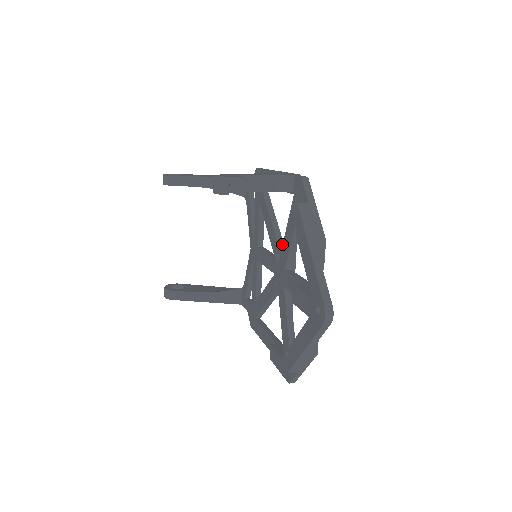
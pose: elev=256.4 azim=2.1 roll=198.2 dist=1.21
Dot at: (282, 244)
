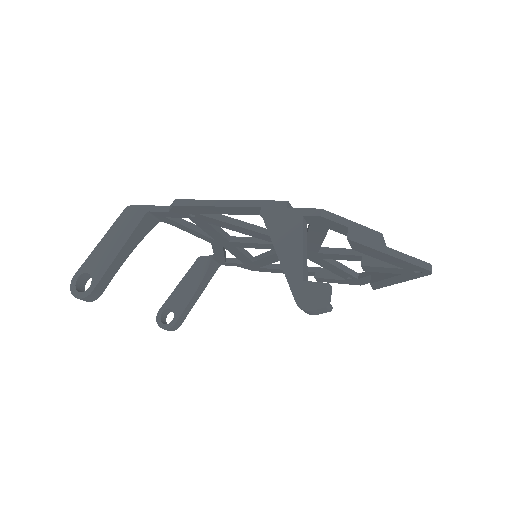
Dot at: occluded
